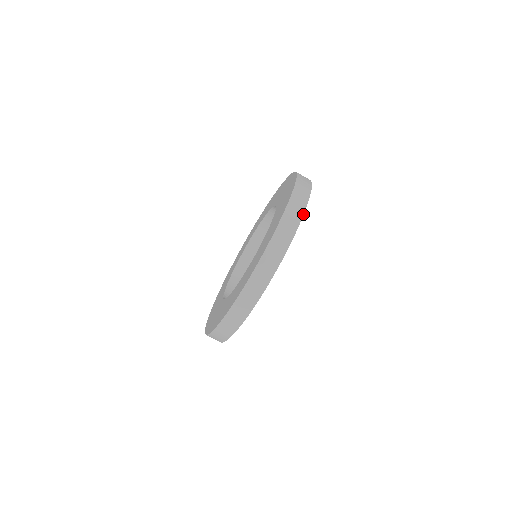
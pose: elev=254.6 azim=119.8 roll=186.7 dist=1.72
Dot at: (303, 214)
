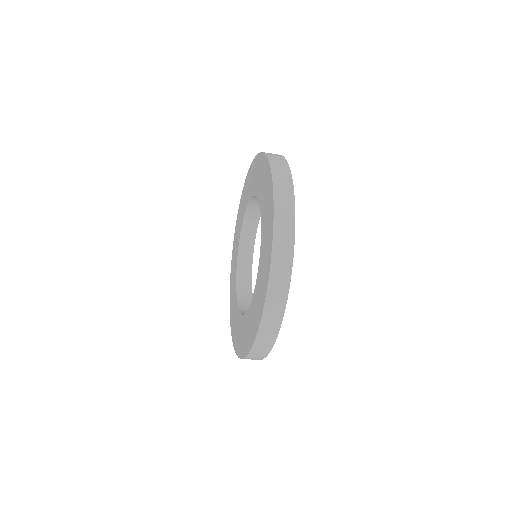
Dot at: (288, 289)
